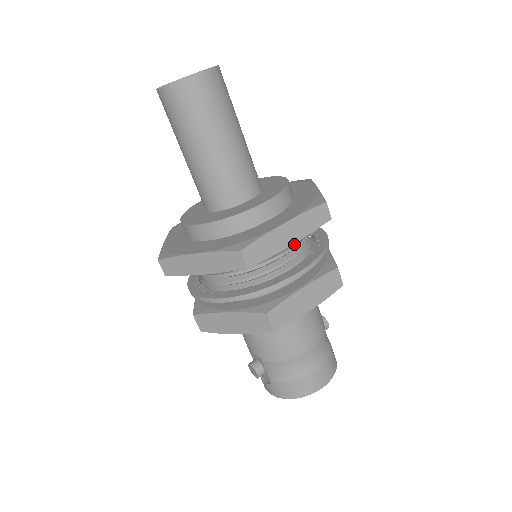
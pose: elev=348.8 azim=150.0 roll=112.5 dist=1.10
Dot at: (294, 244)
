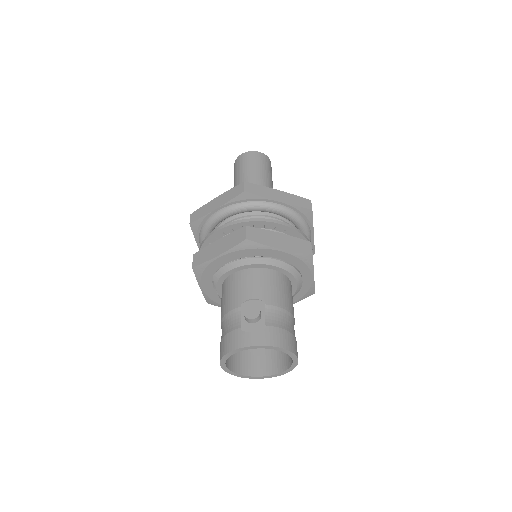
Dot at: (310, 239)
